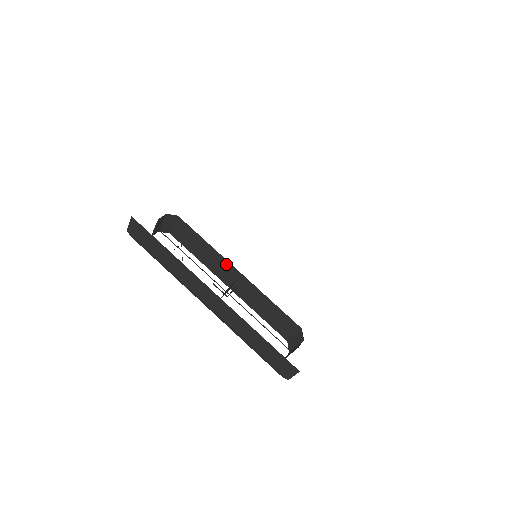
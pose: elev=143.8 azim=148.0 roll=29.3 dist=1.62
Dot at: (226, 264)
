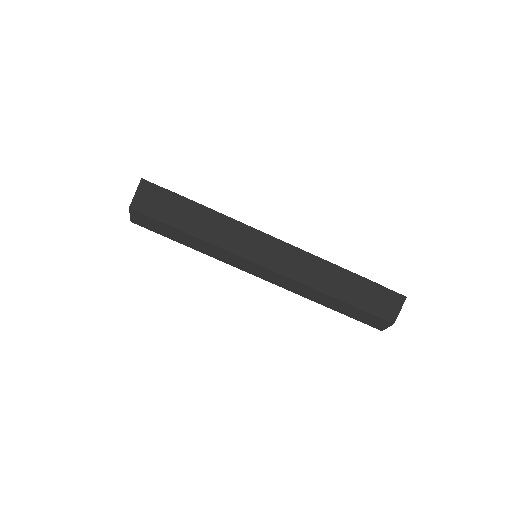
Dot at: occluded
